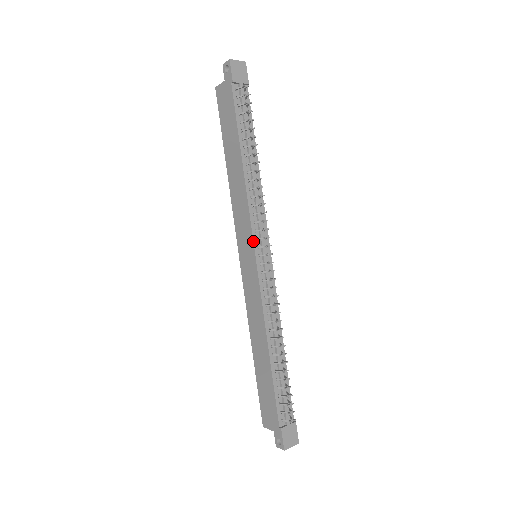
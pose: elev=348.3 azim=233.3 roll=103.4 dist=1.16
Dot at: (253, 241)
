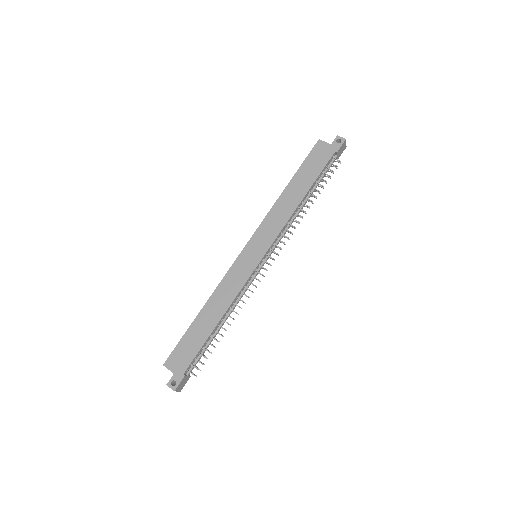
Dot at: (269, 249)
